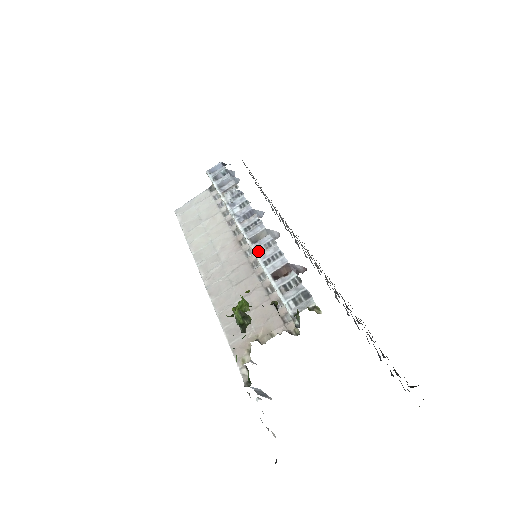
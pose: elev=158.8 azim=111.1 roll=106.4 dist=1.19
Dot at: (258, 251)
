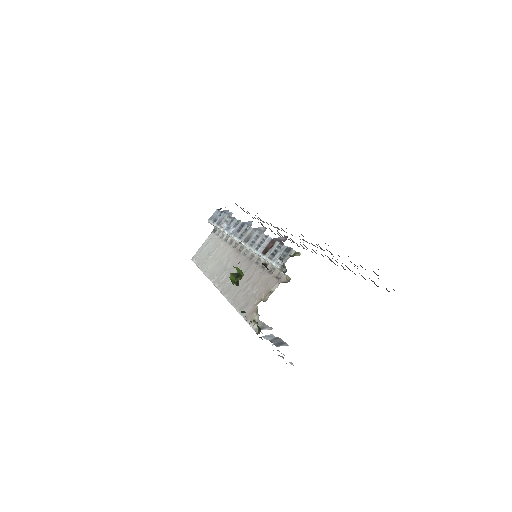
Dot at: (251, 245)
